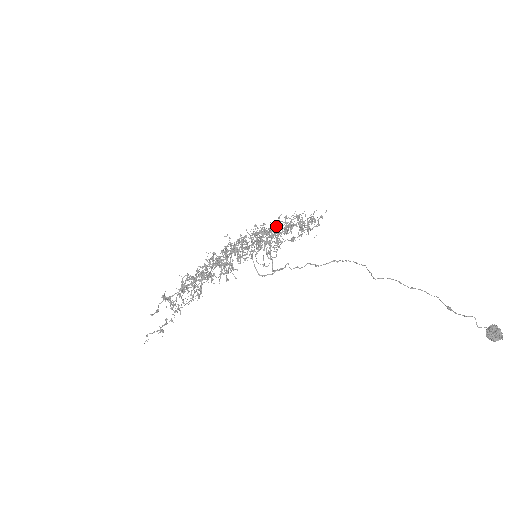
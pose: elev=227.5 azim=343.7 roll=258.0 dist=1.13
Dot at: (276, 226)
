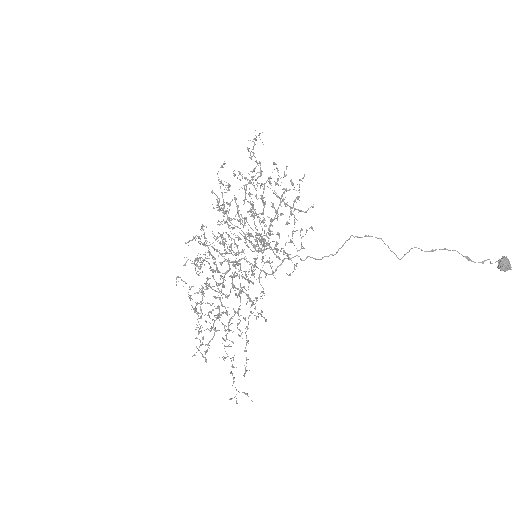
Dot at: (263, 222)
